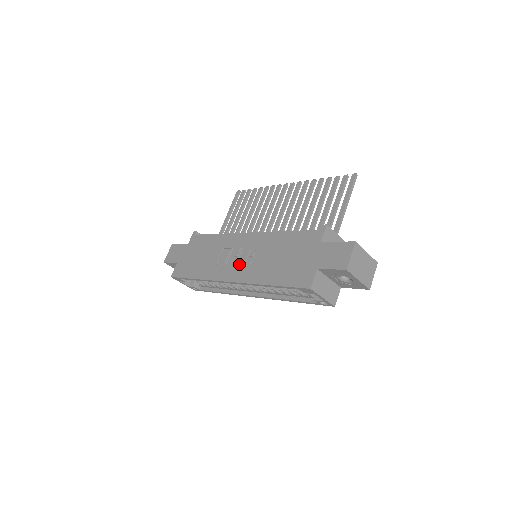
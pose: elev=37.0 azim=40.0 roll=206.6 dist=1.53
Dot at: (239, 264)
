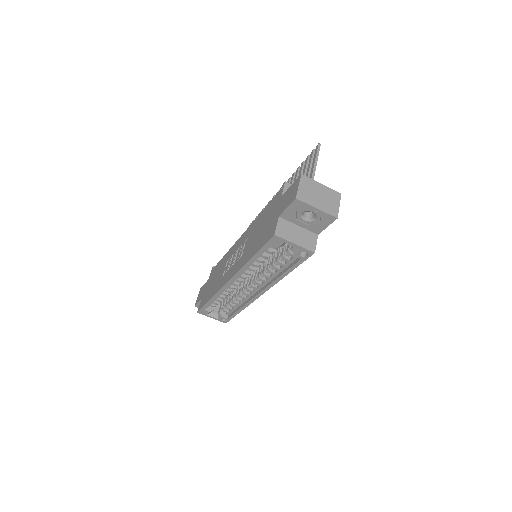
Dot at: (235, 263)
